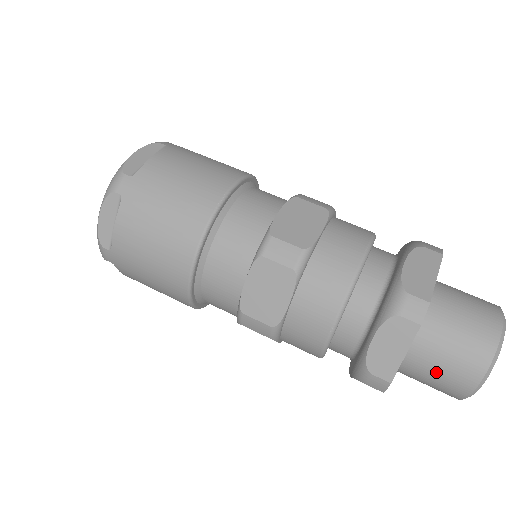
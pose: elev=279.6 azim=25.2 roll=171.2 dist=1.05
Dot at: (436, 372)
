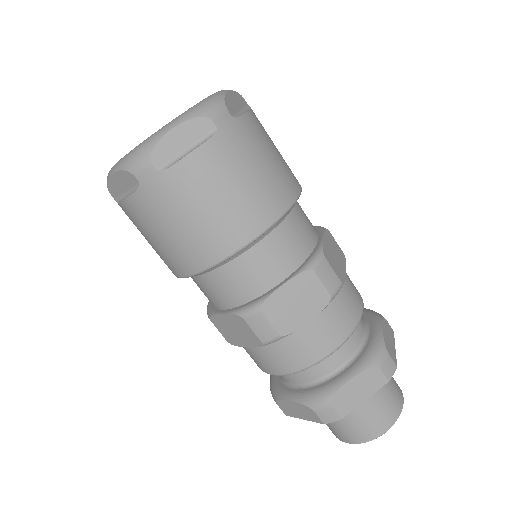
Dot at: occluded
